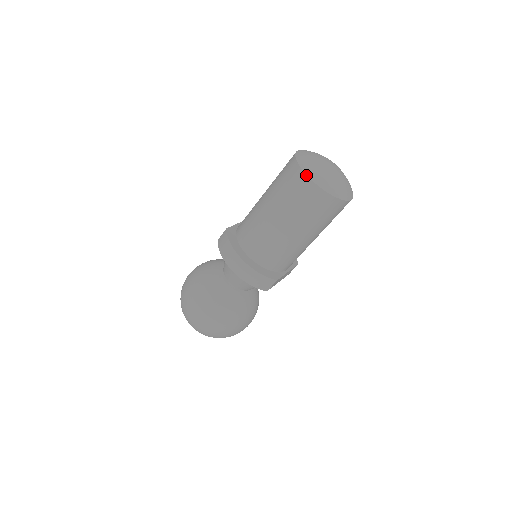
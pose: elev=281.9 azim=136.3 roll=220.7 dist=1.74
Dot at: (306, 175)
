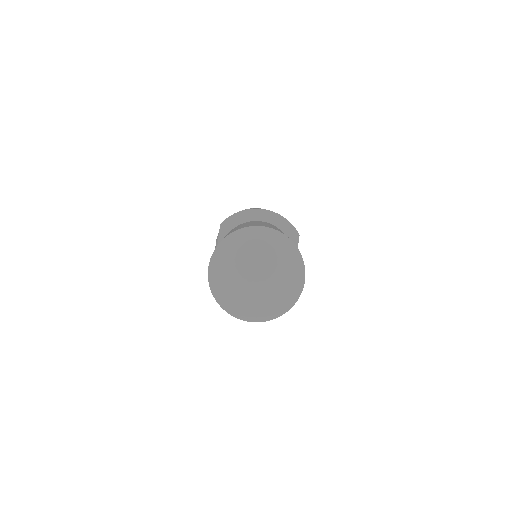
Dot at: occluded
